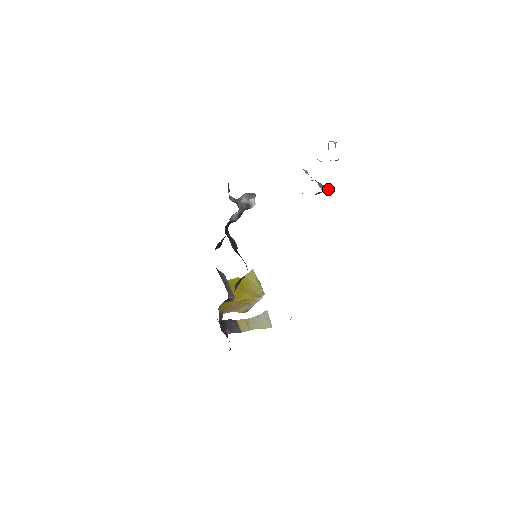
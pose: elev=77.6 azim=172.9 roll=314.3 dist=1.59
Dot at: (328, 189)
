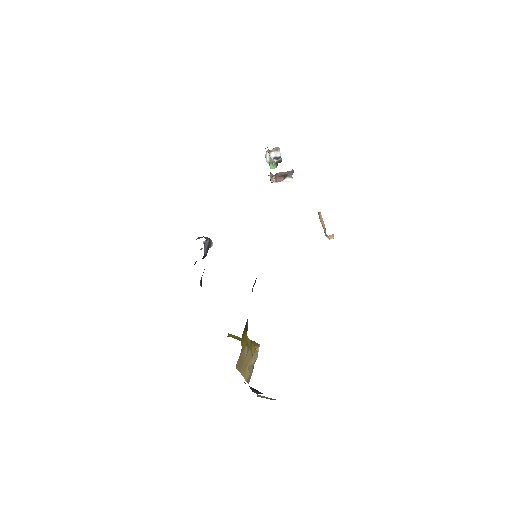
Dot at: (288, 176)
